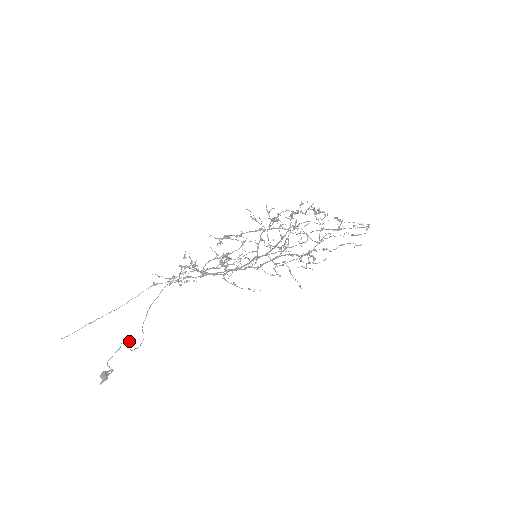
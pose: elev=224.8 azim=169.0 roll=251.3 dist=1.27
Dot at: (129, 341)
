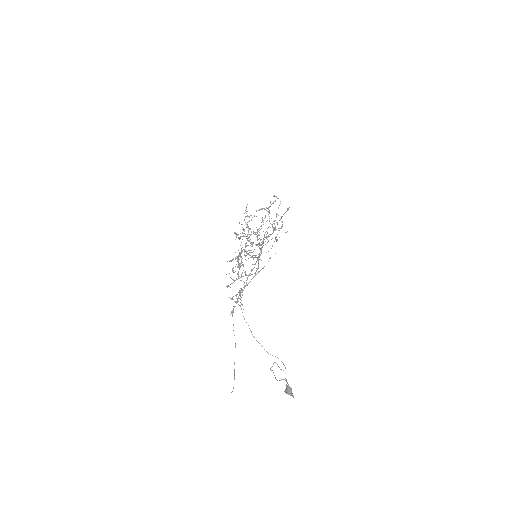
Dot at: (273, 364)
